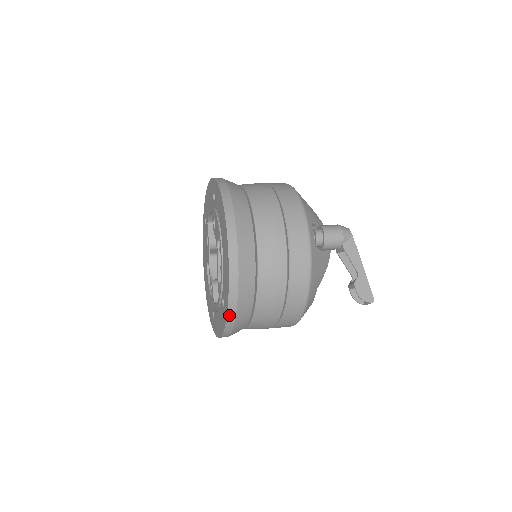
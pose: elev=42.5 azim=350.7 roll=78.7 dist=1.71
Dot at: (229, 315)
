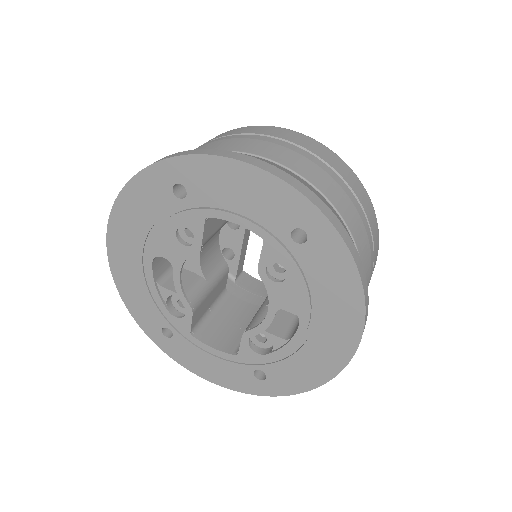
Dot at: (274, 394)
